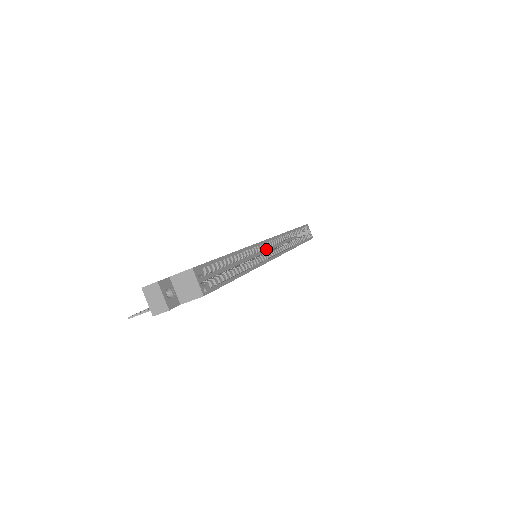
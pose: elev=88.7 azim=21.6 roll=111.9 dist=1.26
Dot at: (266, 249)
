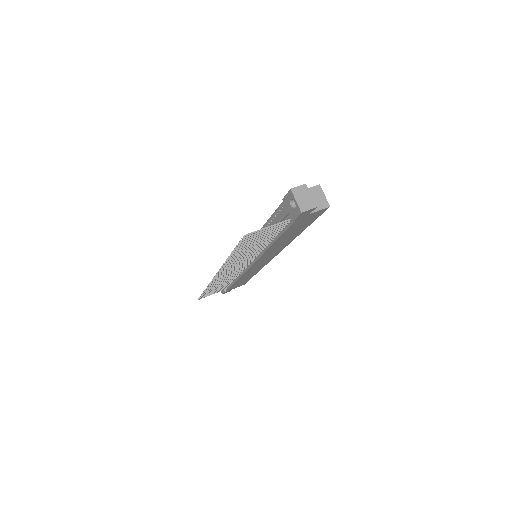
Dot at: occluded
